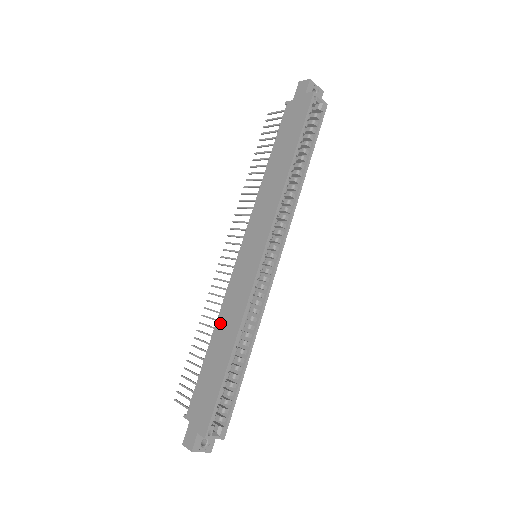
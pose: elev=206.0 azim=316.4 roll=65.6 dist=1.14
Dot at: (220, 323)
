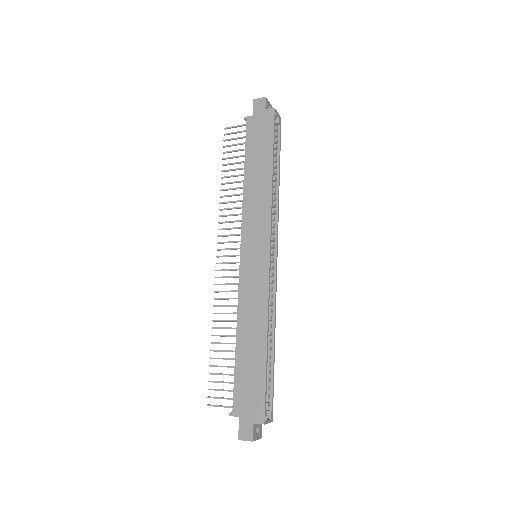
Dot at: (242, 322)
